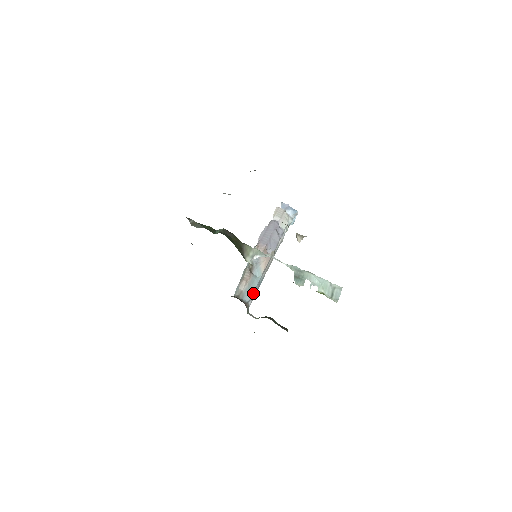
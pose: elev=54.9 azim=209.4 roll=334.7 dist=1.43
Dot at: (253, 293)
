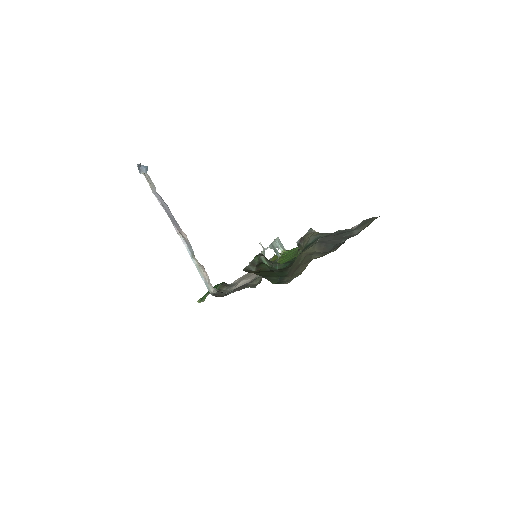
Dot at: occluded
